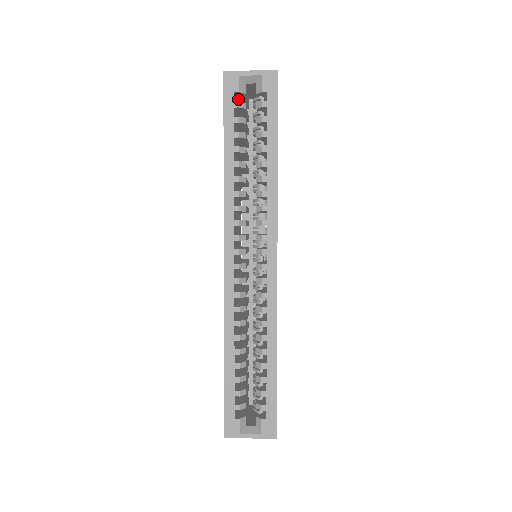
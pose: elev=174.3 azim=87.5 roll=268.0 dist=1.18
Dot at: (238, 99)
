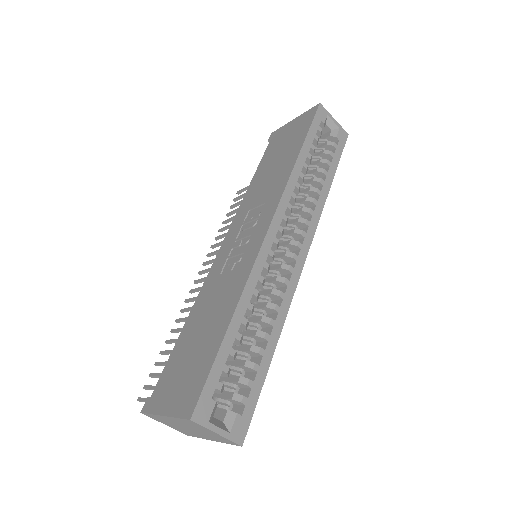
Dot at: occluded
